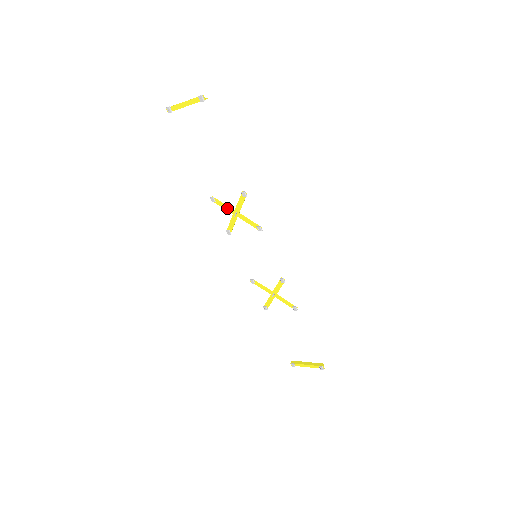
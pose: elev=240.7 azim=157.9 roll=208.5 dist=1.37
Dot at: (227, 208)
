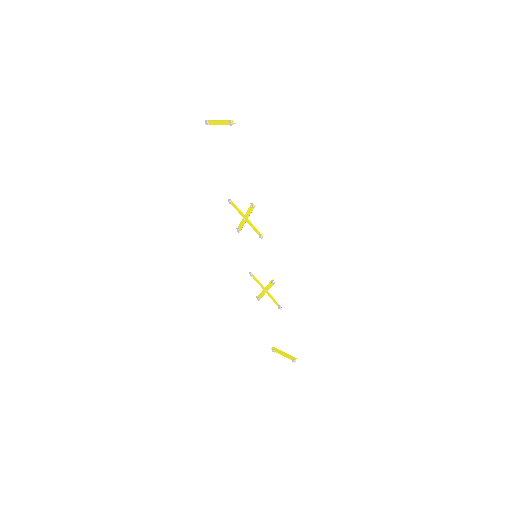
Dot at: (239, 212)
